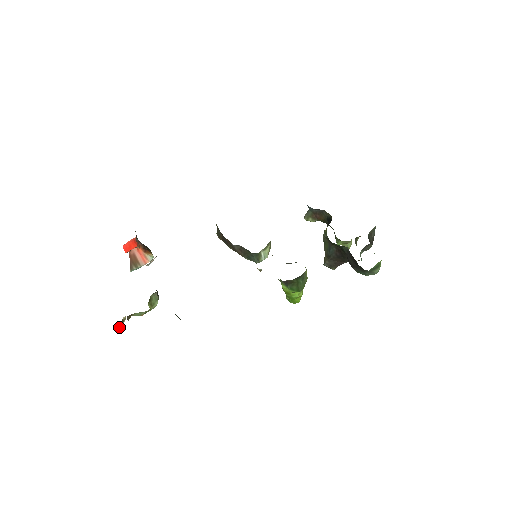
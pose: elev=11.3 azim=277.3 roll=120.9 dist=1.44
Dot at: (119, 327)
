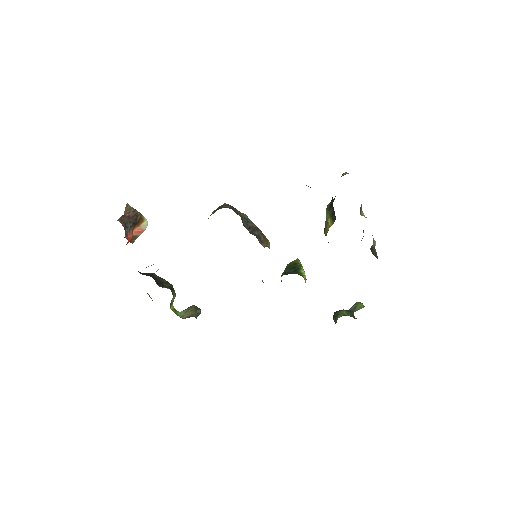
Dot at: occluded
